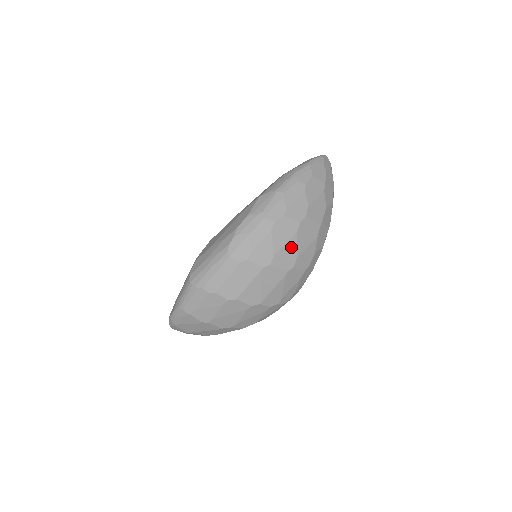
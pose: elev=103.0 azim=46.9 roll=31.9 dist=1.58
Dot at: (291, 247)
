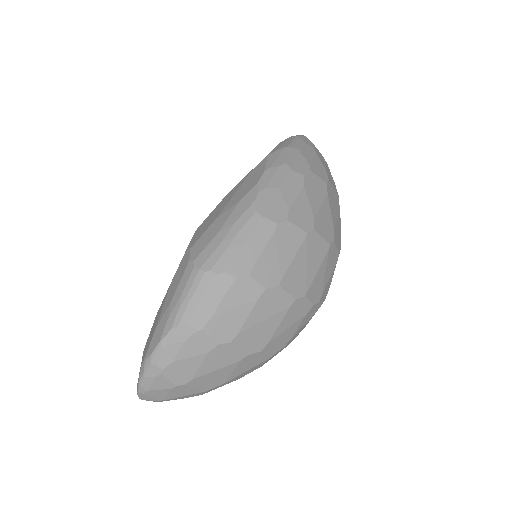
Dot at: (326, 212)
